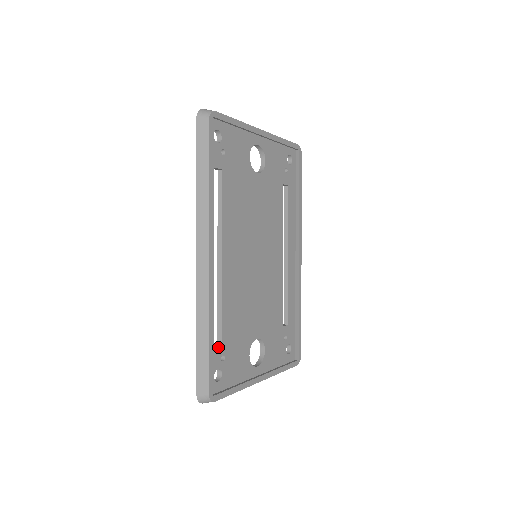
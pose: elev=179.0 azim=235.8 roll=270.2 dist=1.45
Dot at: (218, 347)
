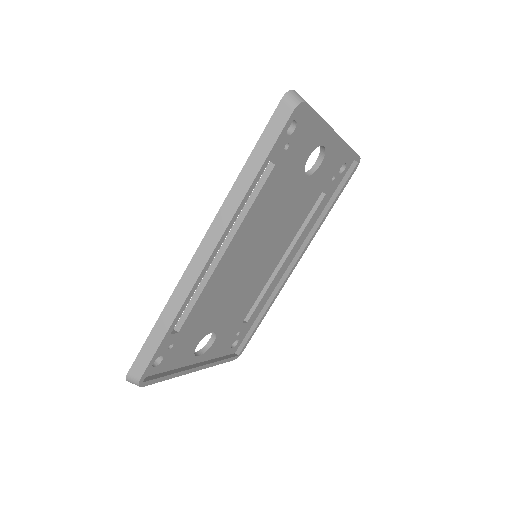
Dot at: (172, 336)
